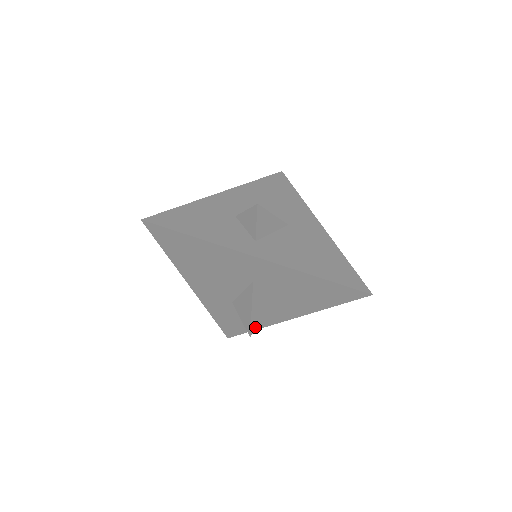
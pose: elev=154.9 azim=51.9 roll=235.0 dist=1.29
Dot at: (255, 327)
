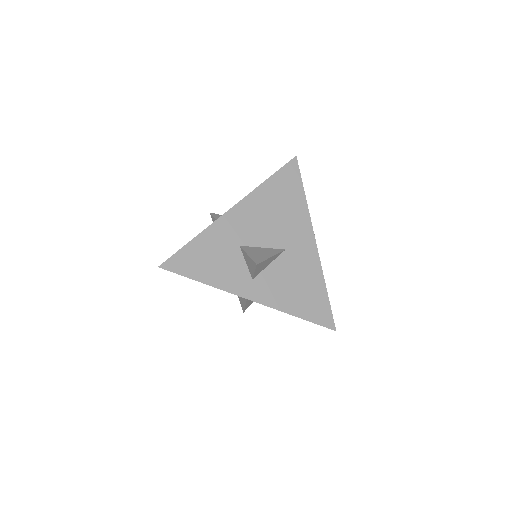
Dot at: (248, 306)
